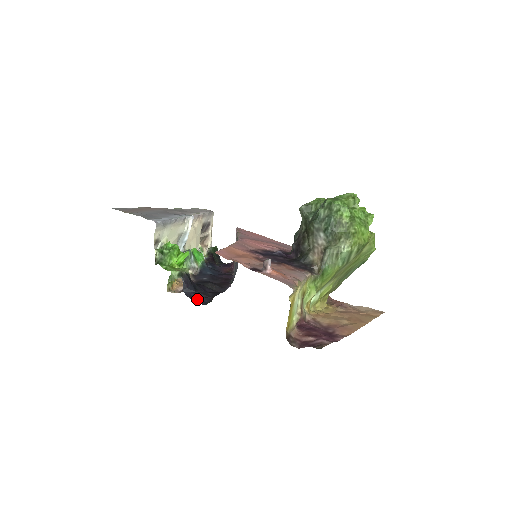
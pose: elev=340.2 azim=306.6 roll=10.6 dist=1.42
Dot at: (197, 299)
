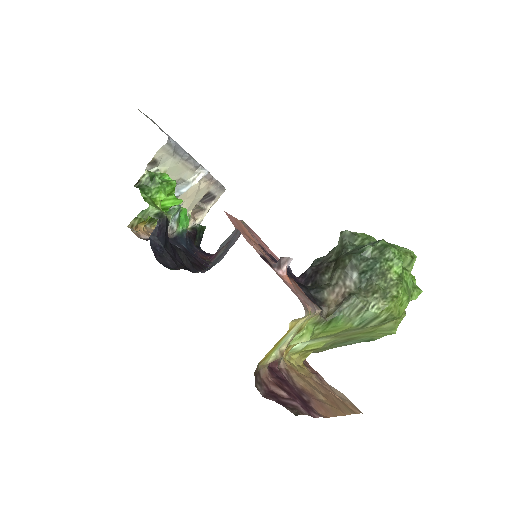
Dot at: (161, 257)
